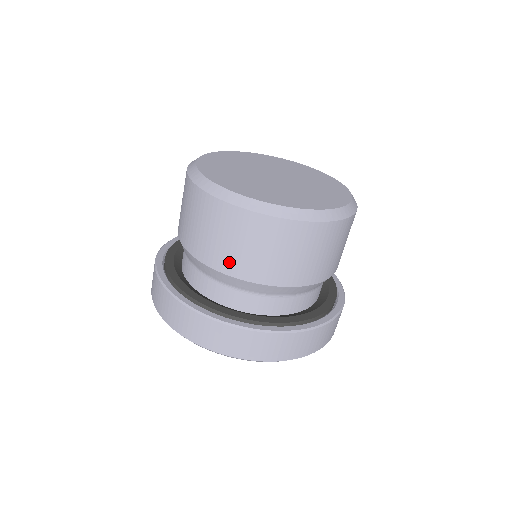
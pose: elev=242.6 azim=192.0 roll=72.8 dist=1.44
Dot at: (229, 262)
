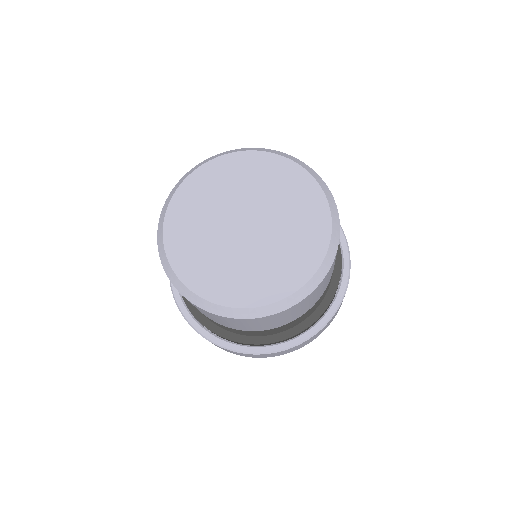
Dot at: (242, 329)
